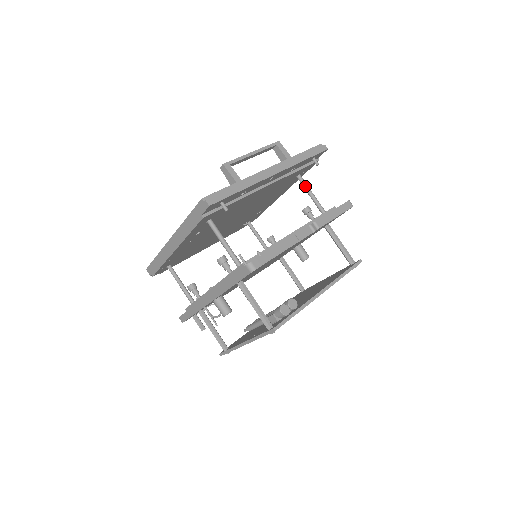
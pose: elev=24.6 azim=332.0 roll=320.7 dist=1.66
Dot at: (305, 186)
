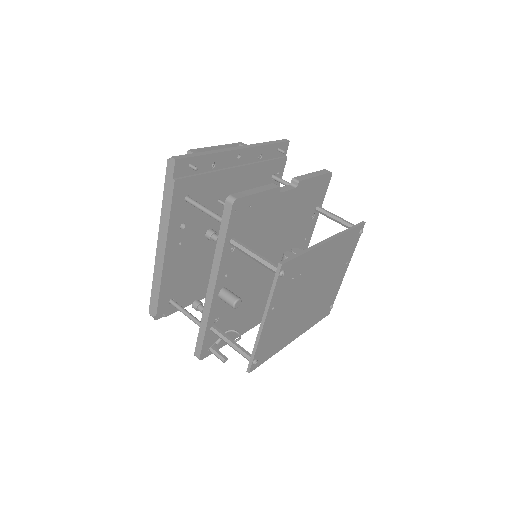
Dot at: (282, 181)
